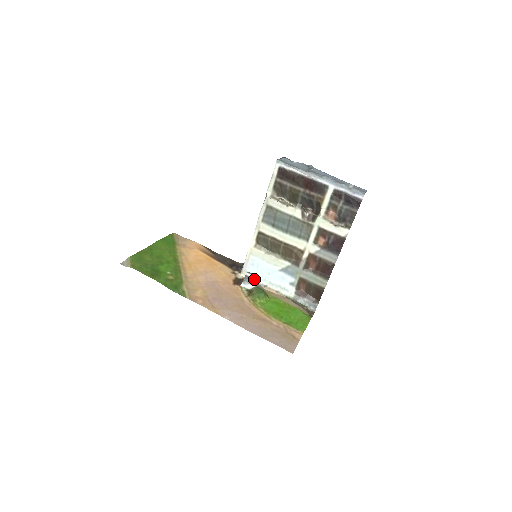
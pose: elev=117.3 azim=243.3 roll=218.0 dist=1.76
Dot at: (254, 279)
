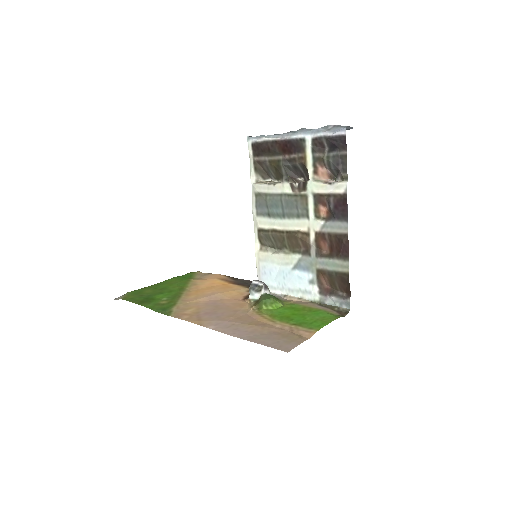
Dot at: (261, 285)
